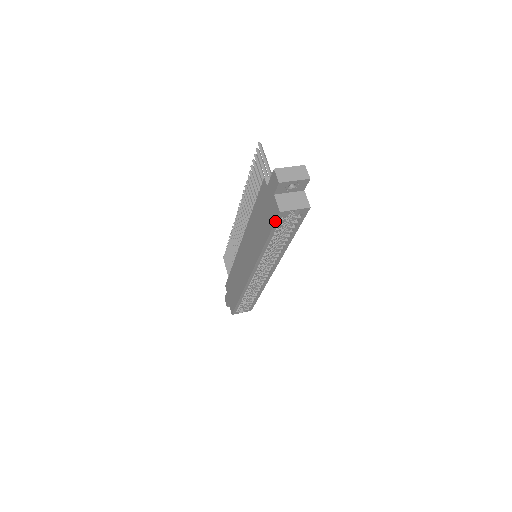
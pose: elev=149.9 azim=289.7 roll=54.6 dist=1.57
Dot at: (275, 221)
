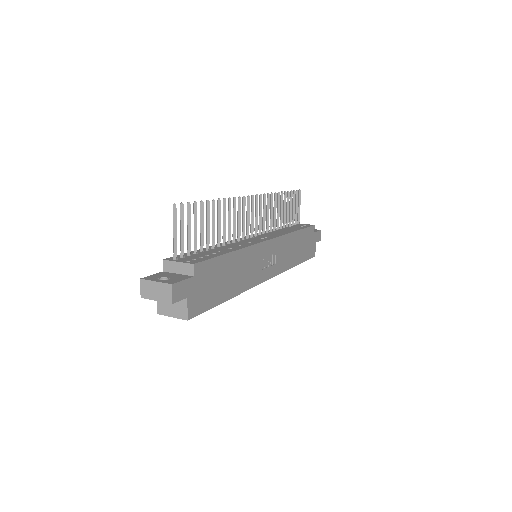
Dot at: occluded
